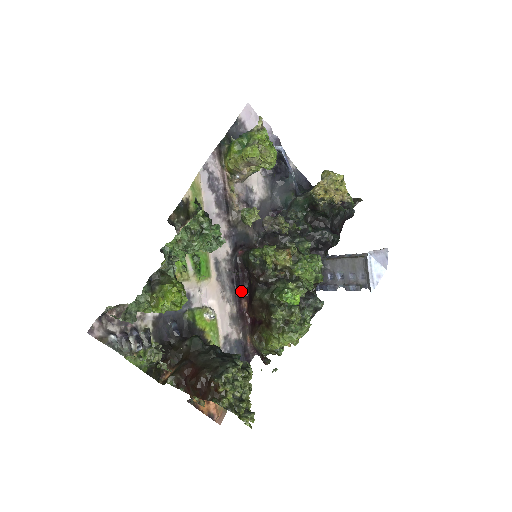
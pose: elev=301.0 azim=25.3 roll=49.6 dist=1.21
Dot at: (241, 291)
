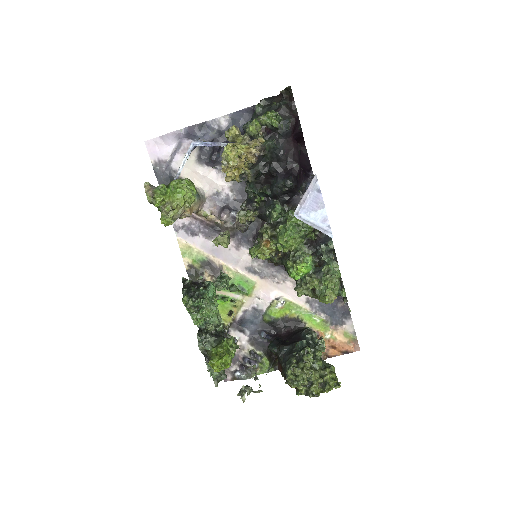
Dot at: occluded
